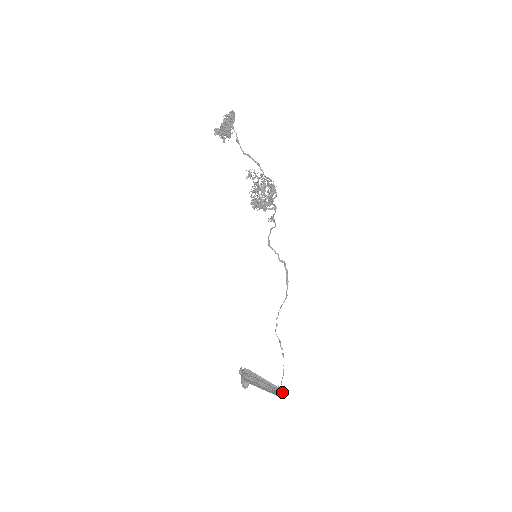
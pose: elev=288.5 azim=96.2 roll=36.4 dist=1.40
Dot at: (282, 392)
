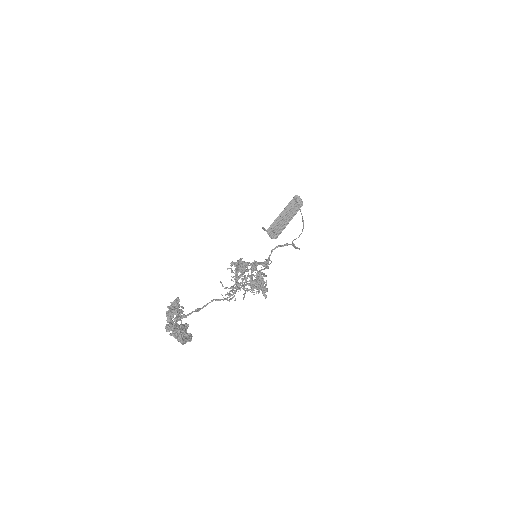
Dot at: (301, 202)
